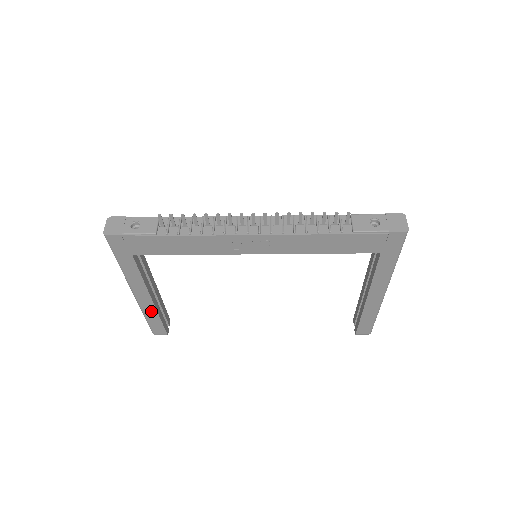
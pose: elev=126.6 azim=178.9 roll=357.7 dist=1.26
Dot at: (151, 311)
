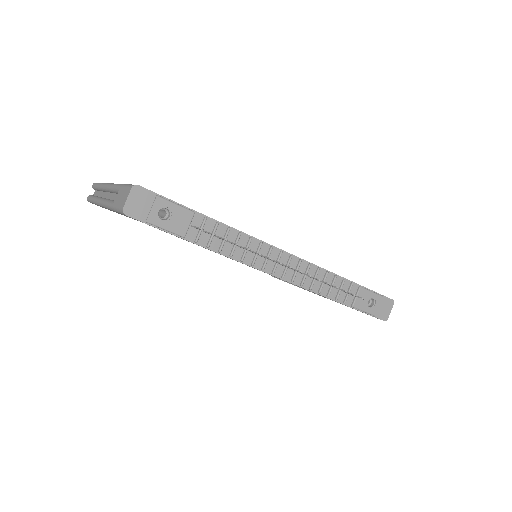
Dot at: occluded
